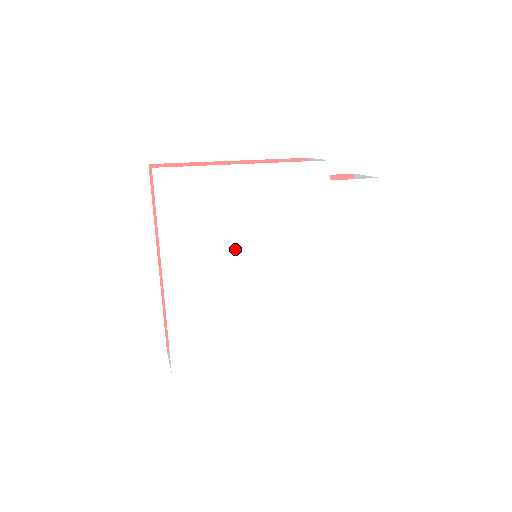
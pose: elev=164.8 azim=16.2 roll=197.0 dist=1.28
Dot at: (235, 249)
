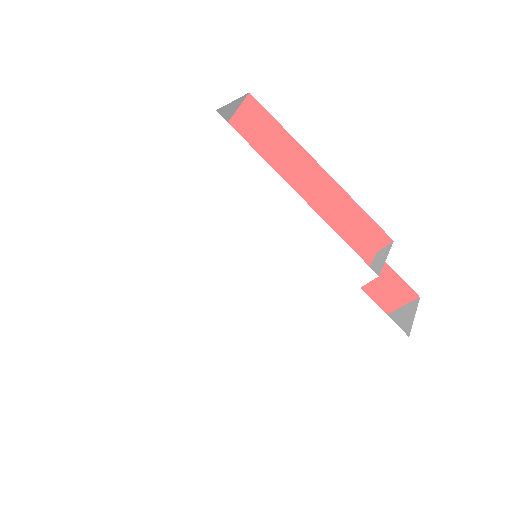
Dot at: (230, 239)
